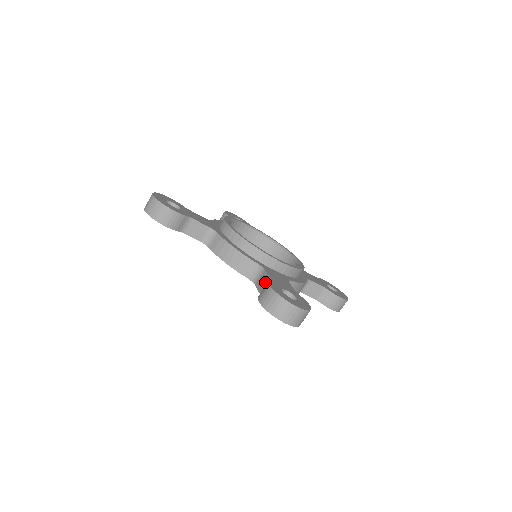
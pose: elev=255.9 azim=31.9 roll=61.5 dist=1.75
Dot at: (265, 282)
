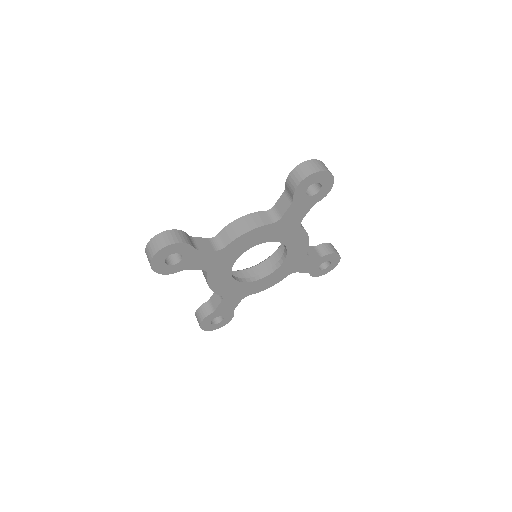
Dot at: (284, 198)
